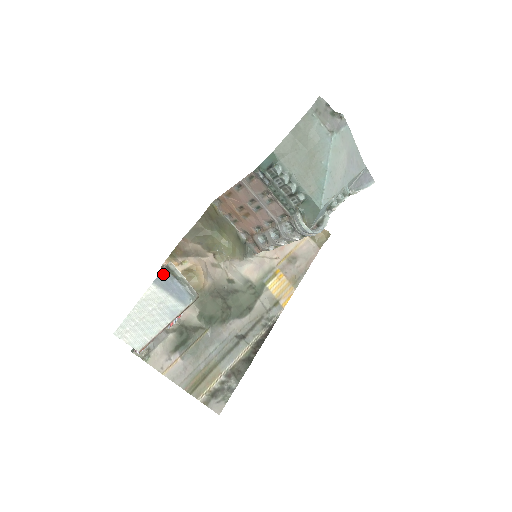
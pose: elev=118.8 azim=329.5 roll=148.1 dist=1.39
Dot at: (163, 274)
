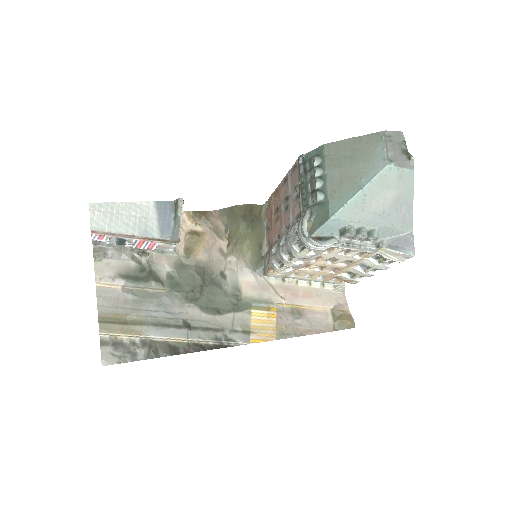
Dot at: (169, 203)
